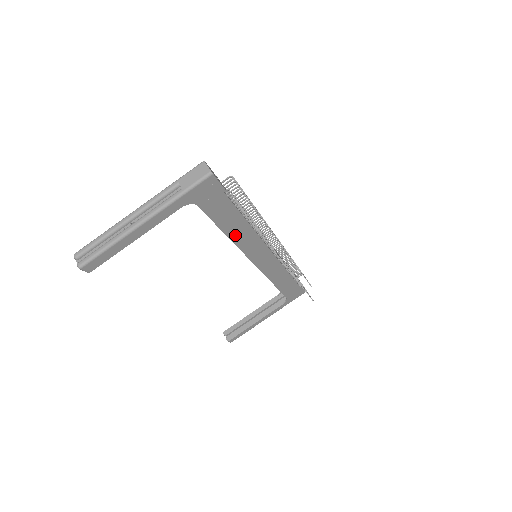
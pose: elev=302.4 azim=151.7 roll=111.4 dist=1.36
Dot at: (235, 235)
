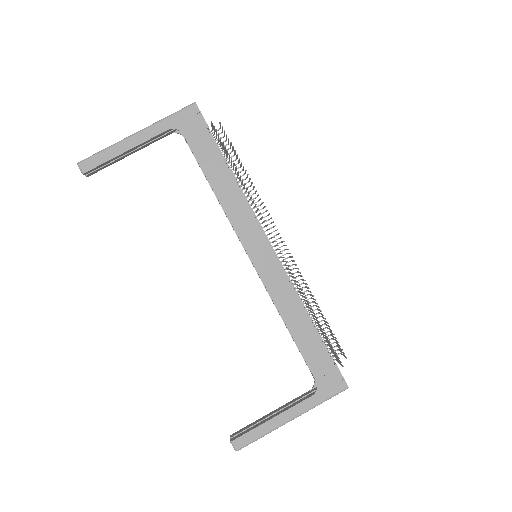
Dot at: (223, 195)
